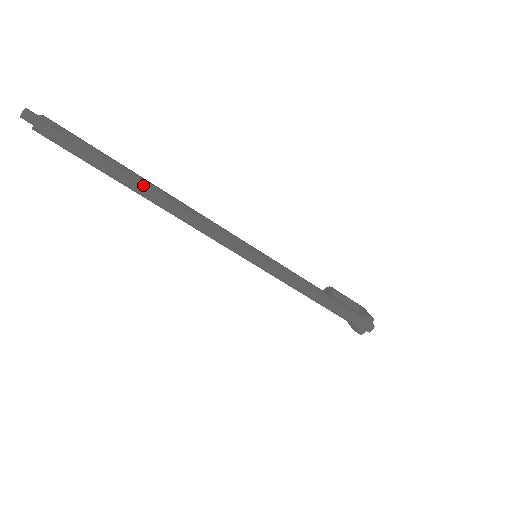
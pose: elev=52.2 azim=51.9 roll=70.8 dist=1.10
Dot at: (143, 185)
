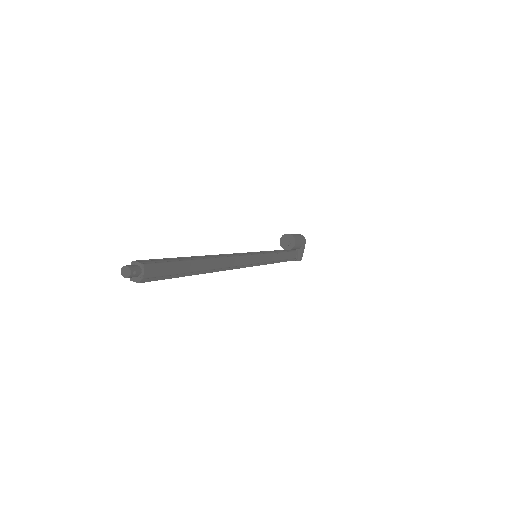
Dot at: (202, 273)
